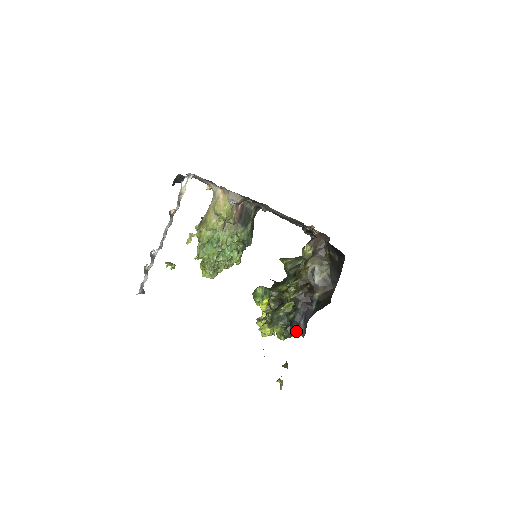
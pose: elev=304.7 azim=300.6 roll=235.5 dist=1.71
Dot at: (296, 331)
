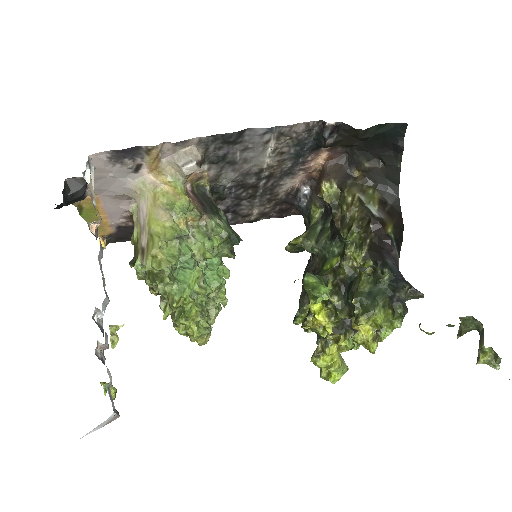
Dot at: (408, 295)
